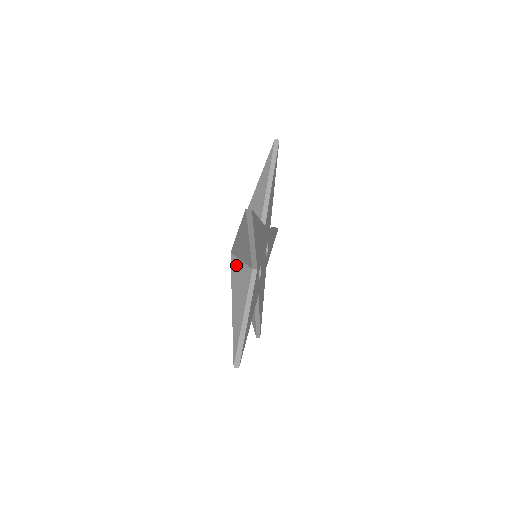
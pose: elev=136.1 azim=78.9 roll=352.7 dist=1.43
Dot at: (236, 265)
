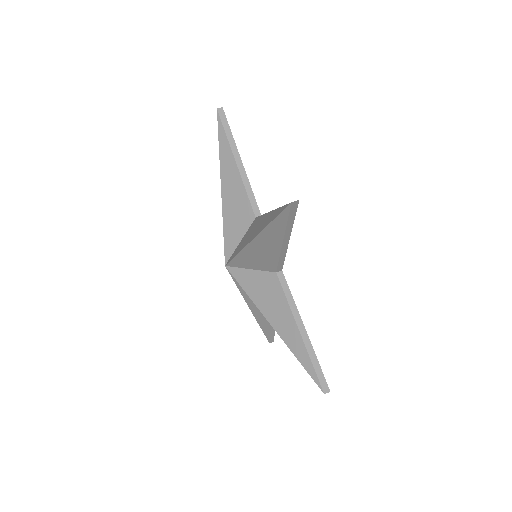
Dot at: (245, 277)
